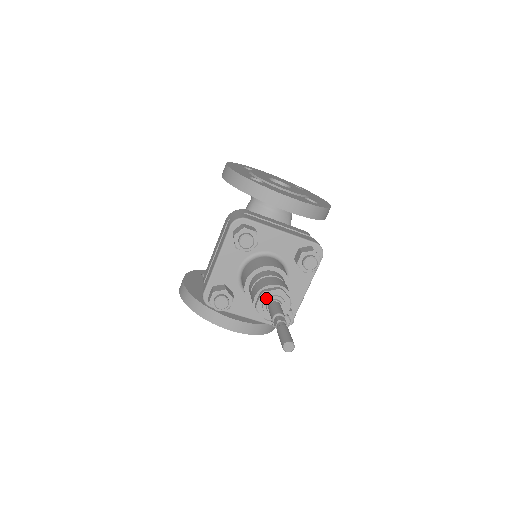
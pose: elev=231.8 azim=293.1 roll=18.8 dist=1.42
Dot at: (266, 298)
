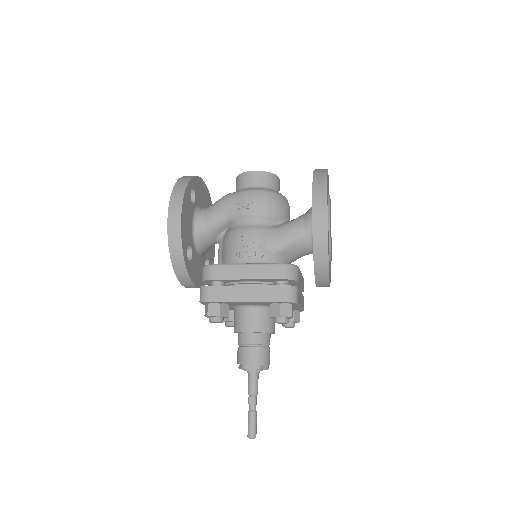
Dot at: (256, 370)
